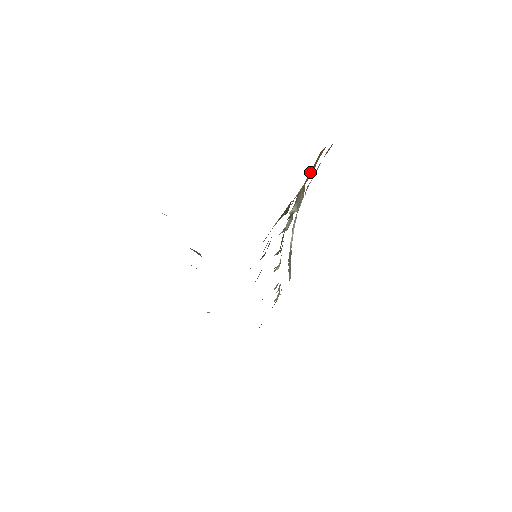
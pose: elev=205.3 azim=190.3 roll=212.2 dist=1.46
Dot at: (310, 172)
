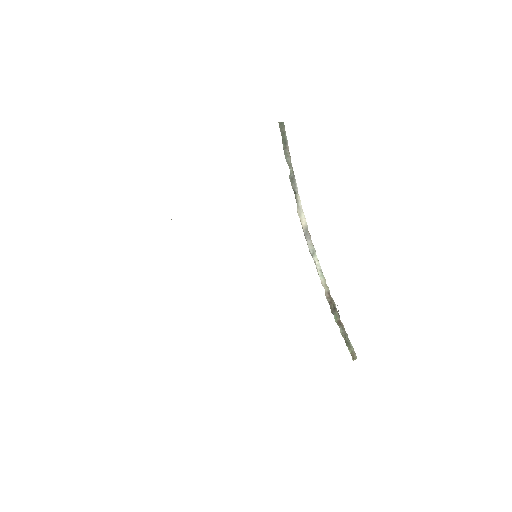
Dot at: occluded
